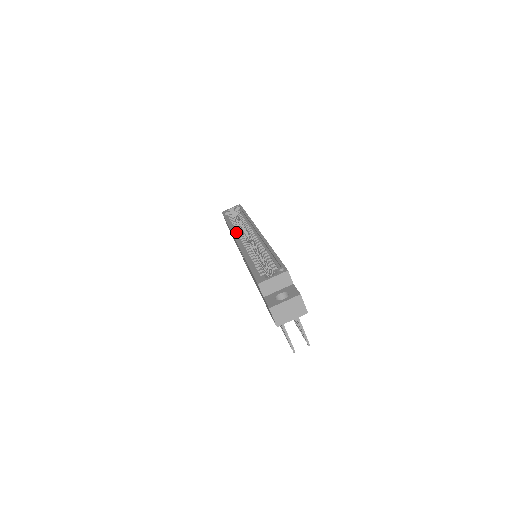
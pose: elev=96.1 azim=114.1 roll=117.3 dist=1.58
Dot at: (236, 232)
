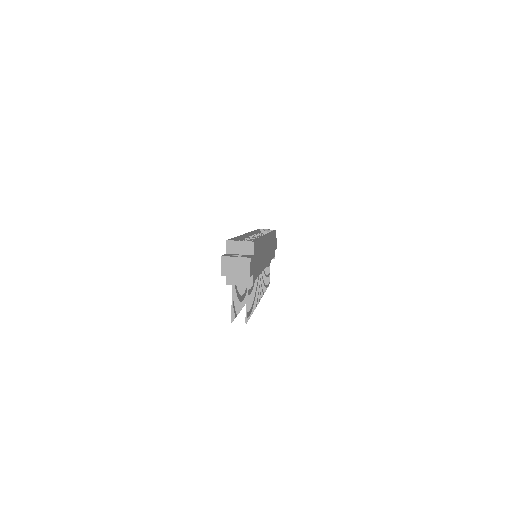
Dot at: (253, 234)
